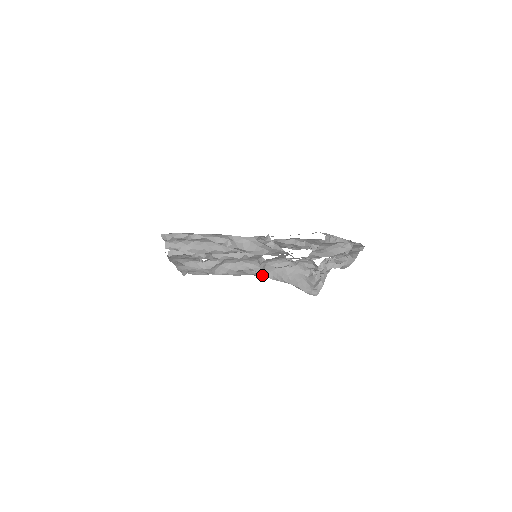
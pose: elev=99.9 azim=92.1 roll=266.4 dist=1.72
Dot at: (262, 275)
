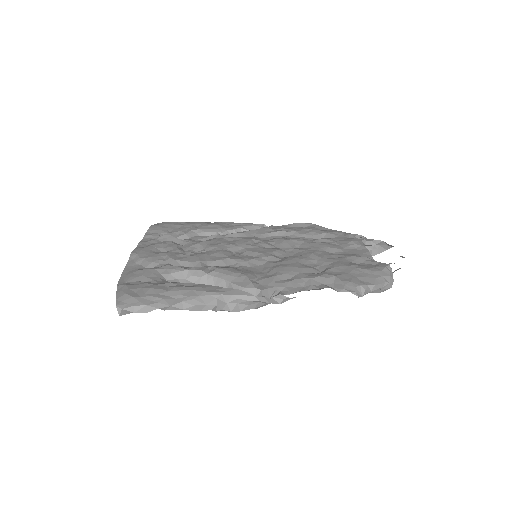
Dot at: occluded
